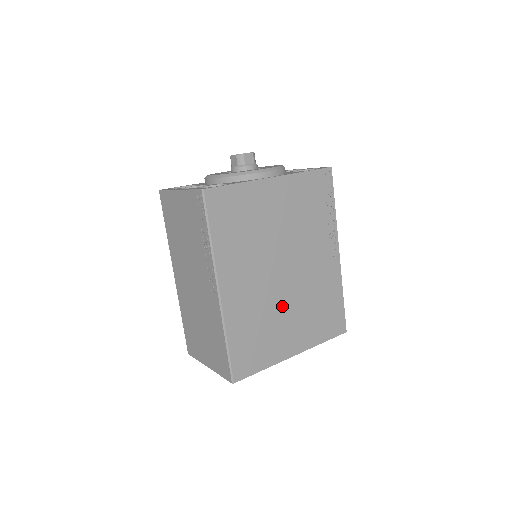
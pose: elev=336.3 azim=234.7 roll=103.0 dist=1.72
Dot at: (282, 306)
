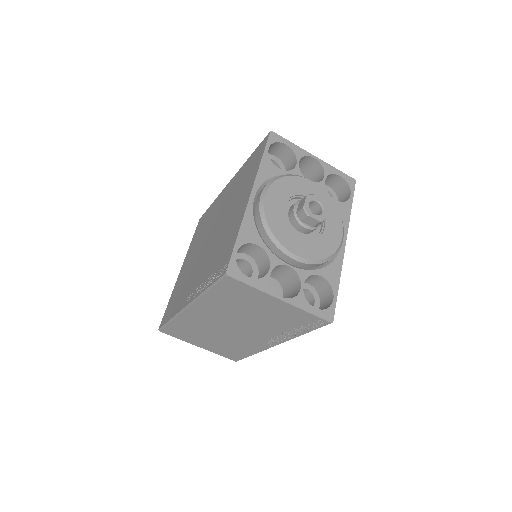
Dot at: occluded
